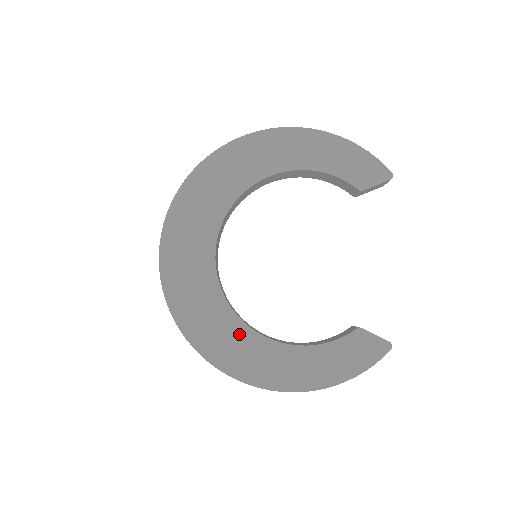
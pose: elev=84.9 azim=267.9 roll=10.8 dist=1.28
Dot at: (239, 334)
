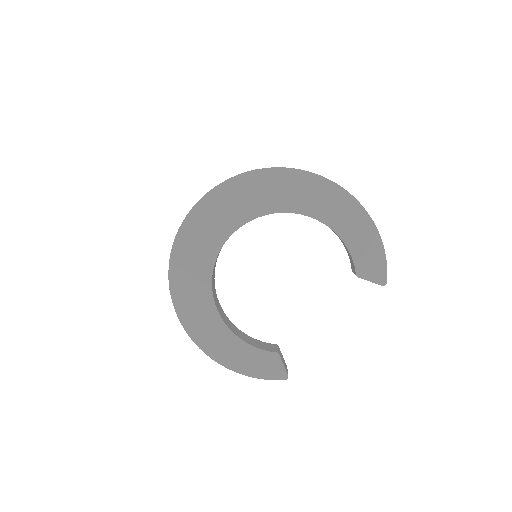
Dot at: (203, 296)
